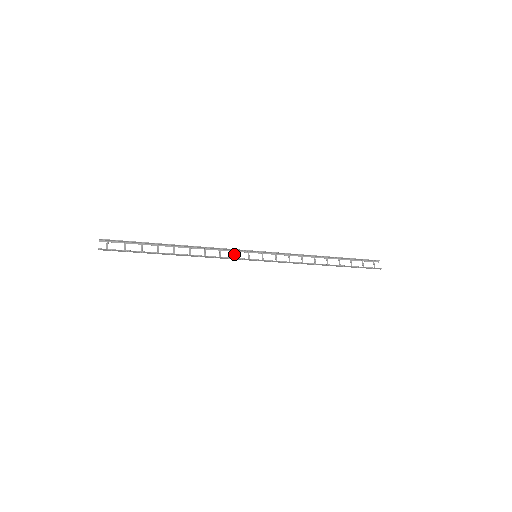
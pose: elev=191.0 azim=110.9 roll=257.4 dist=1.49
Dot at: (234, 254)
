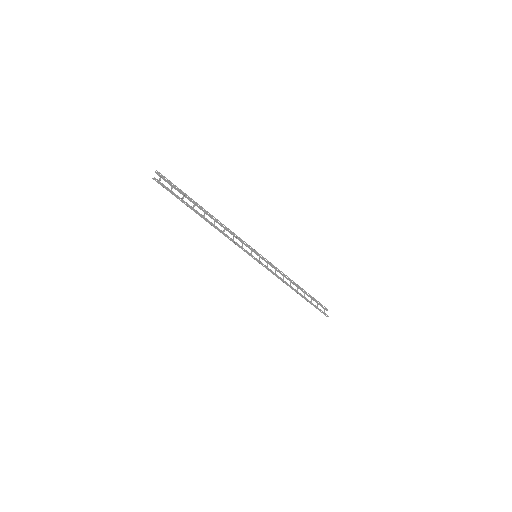
Dot at: (242, 245)
